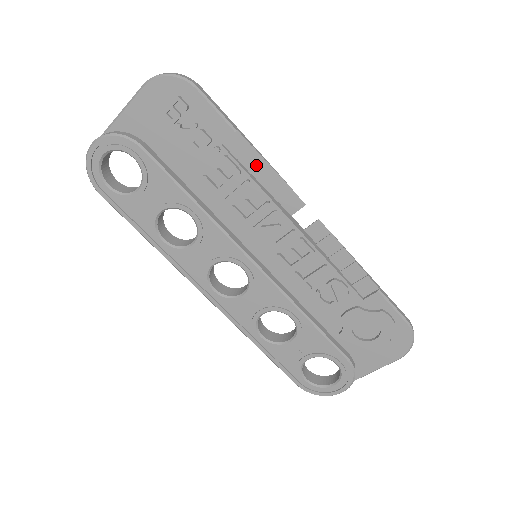
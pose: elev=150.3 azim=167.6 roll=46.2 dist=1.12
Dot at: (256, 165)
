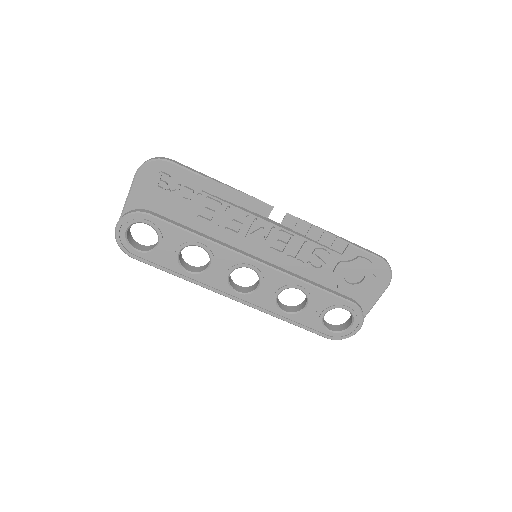
Dot at: (229, 195)
